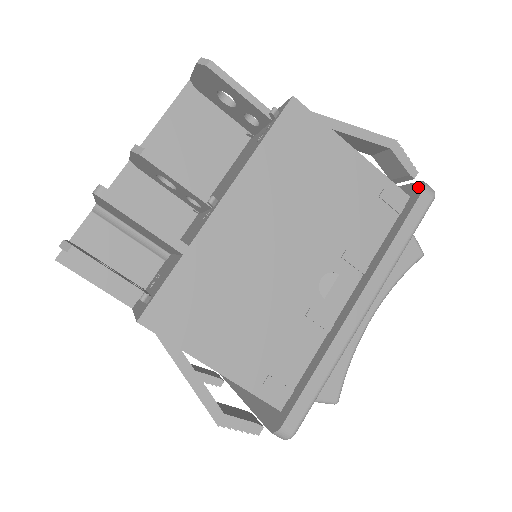
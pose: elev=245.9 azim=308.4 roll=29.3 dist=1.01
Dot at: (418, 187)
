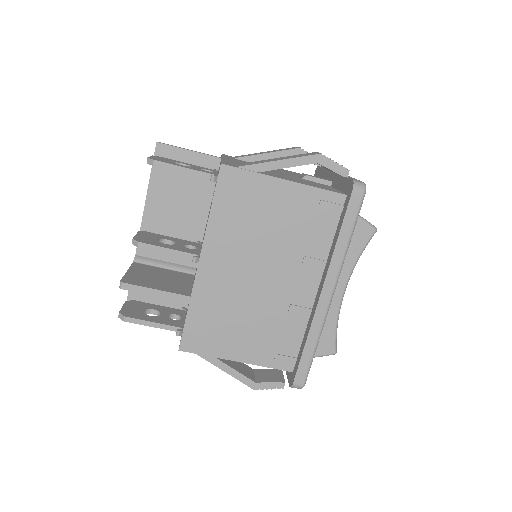
Dot at: (350, 186)
